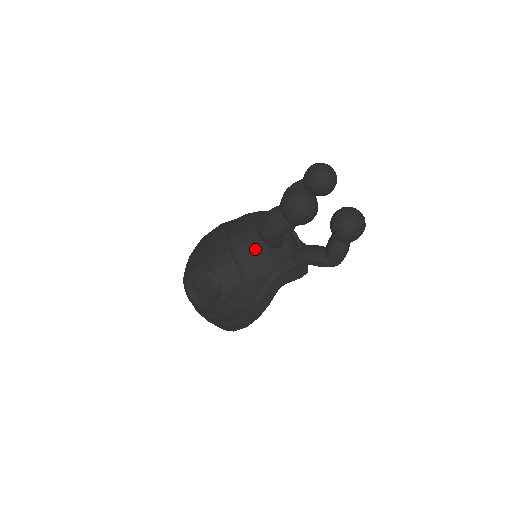
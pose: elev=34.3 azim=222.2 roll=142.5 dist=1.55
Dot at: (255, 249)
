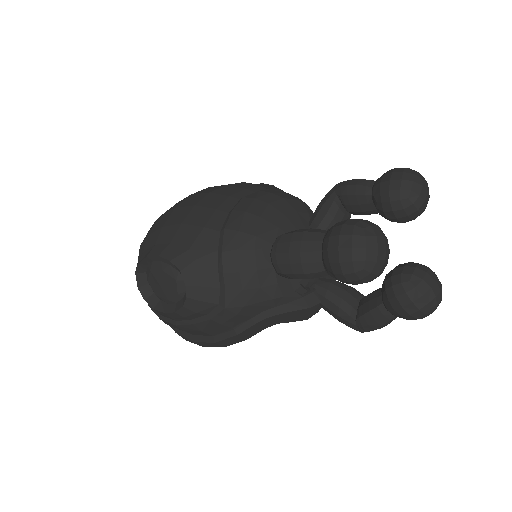
Dot at: (257, 267)
